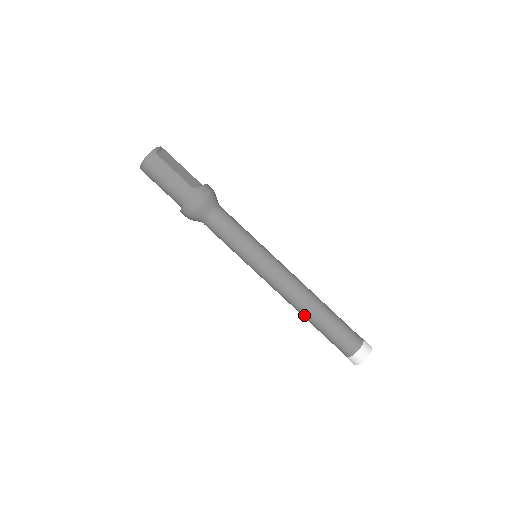
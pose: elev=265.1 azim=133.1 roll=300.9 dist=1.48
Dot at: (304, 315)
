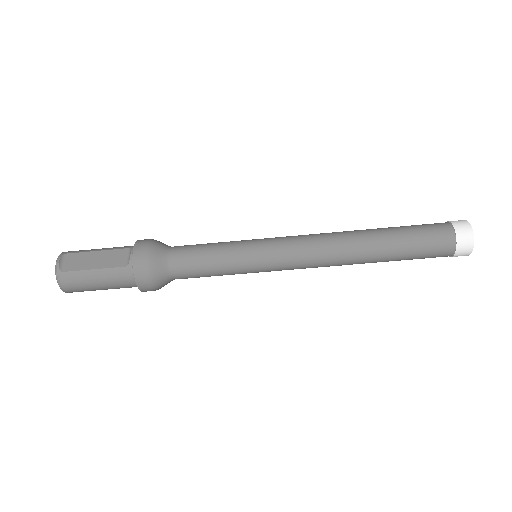
Dot at: occluded
